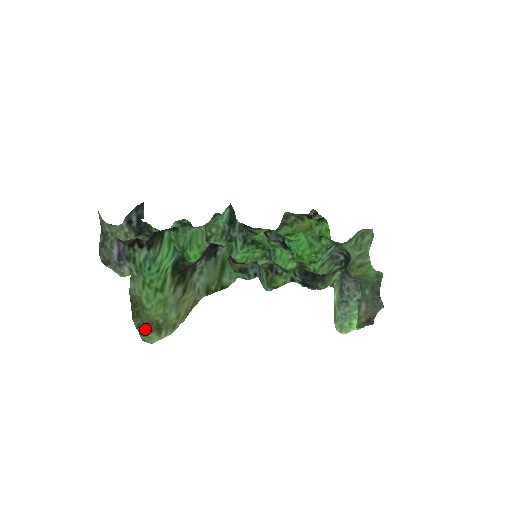
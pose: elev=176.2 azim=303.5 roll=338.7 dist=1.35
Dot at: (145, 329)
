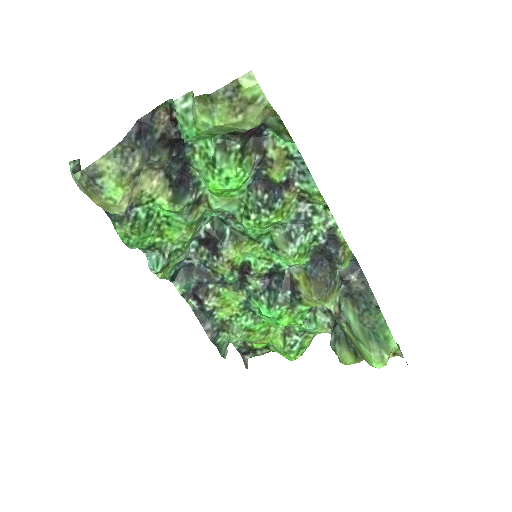
Dot at: (234, 94)
